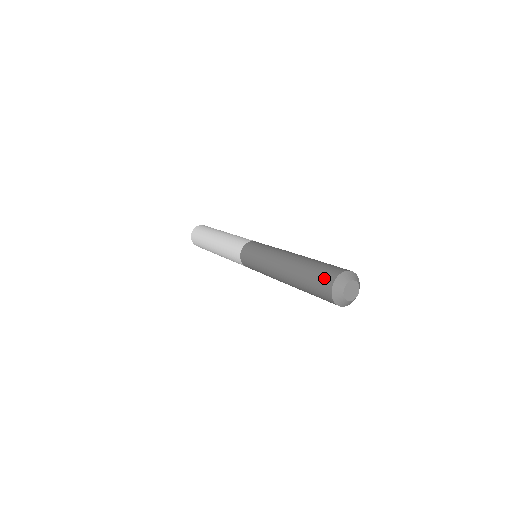
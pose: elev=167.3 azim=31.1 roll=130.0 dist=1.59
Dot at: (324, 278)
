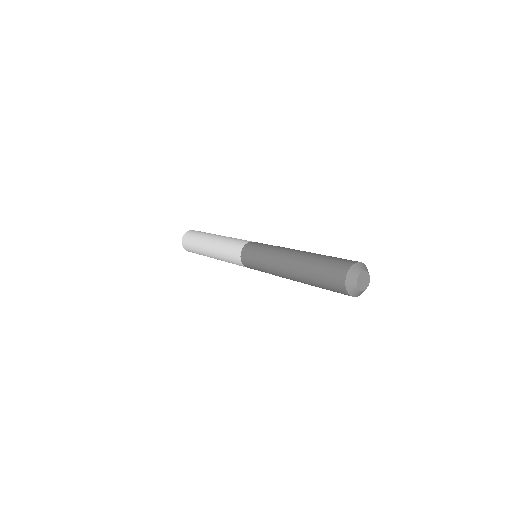
Dot at: (338, 266)
